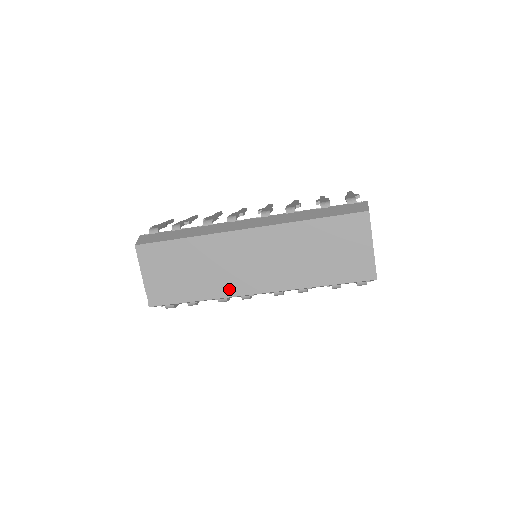
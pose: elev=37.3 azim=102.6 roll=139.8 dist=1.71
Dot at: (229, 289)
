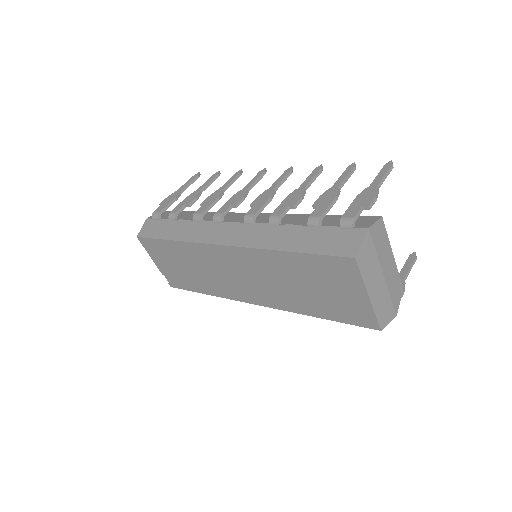
Dot at: (227, 293)
